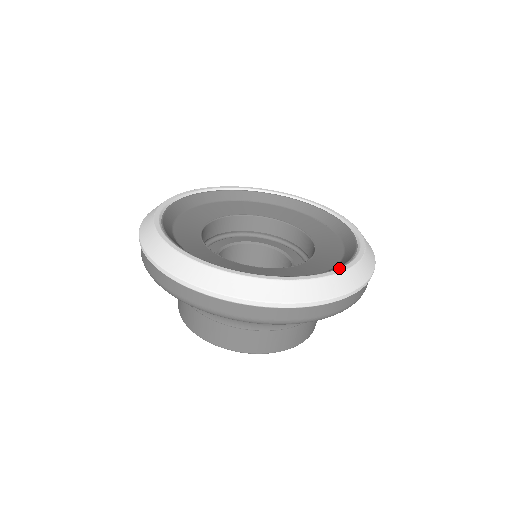
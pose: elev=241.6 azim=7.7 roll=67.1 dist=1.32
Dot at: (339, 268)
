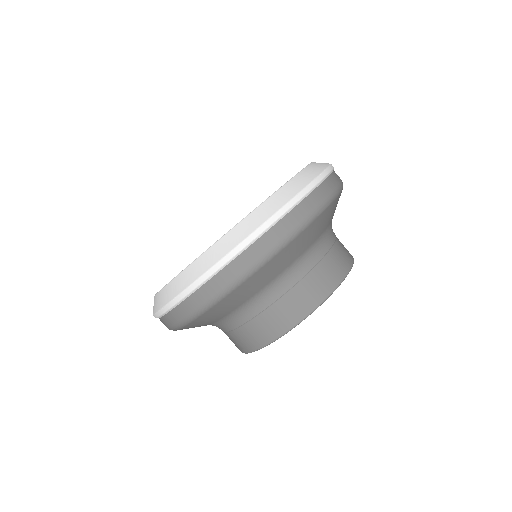
Dot at: occluded
